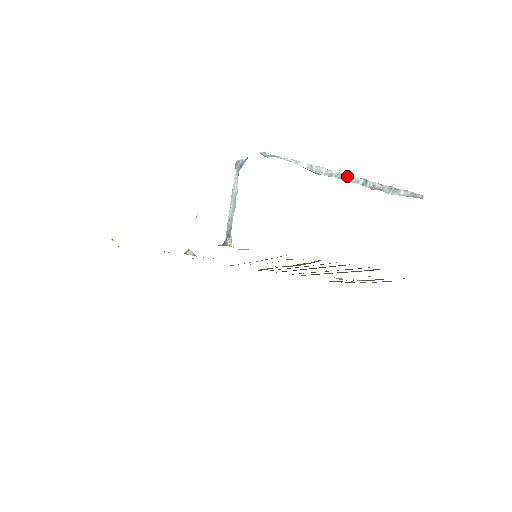
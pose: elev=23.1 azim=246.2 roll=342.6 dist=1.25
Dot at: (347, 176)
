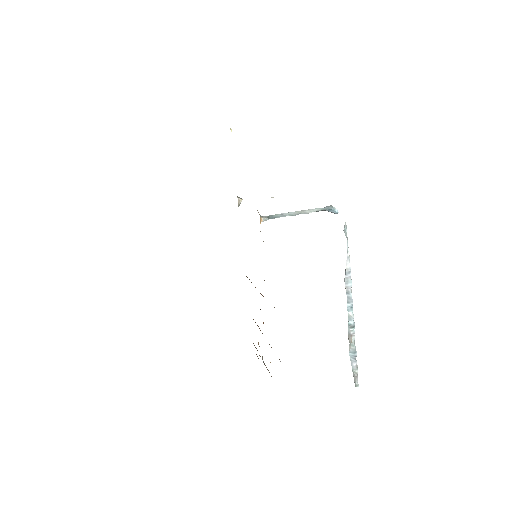
Dot at: (352, 308)
